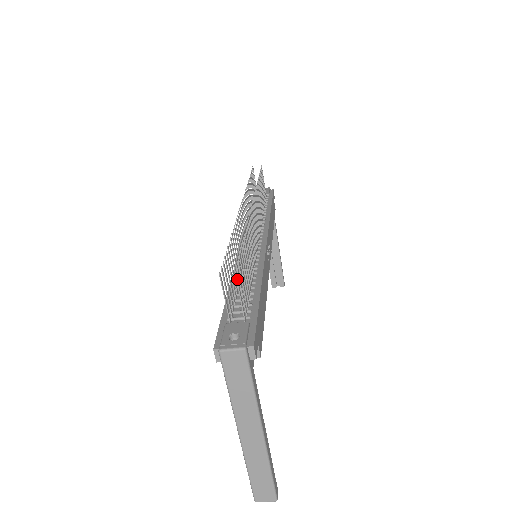
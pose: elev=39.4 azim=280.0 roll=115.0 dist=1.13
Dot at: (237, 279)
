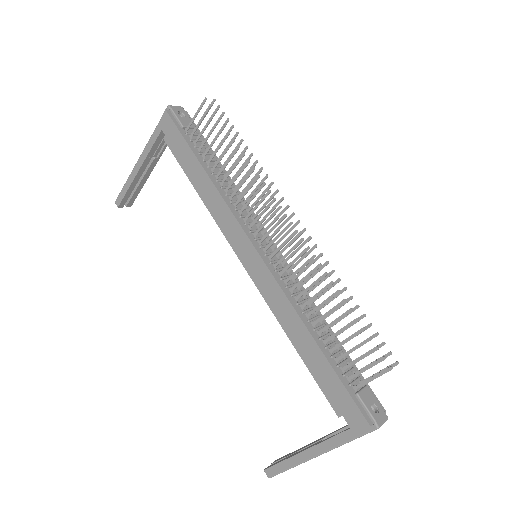
Dot at: (393, 366)
